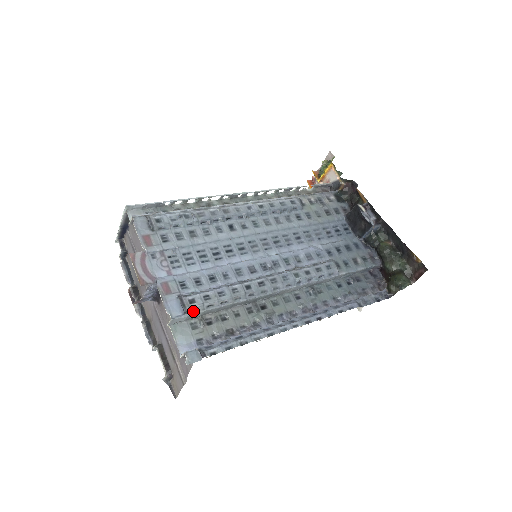
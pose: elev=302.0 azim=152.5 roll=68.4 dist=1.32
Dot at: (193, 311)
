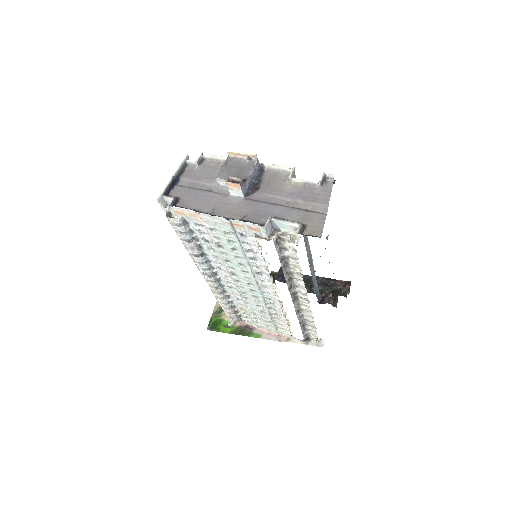
Dot at: occluded
